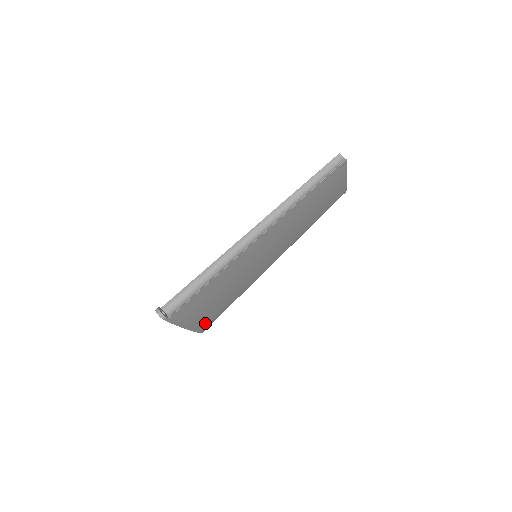
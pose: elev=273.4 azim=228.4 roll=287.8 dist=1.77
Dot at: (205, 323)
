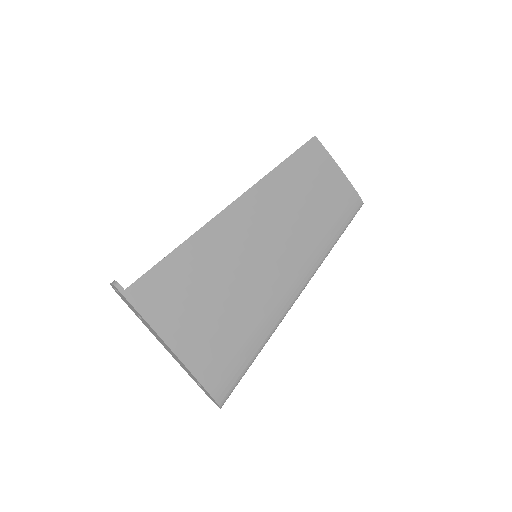
Dot at: (210, 366)
